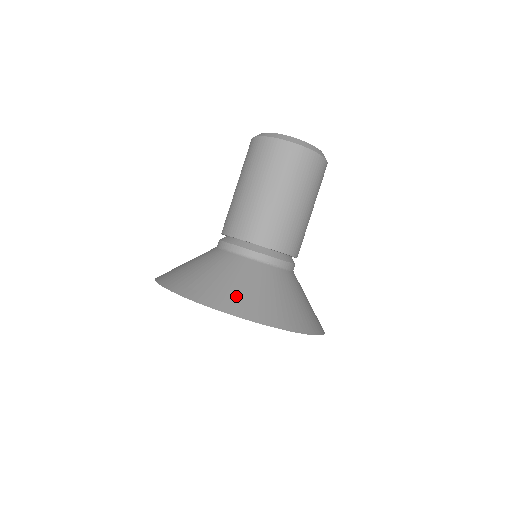
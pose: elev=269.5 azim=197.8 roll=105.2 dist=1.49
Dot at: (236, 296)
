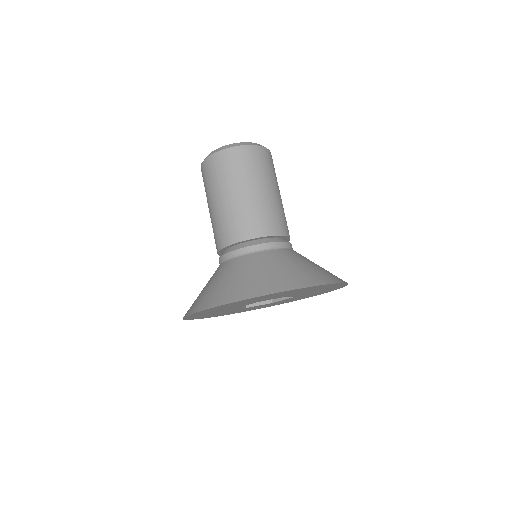
Dot at: (219, 292)
